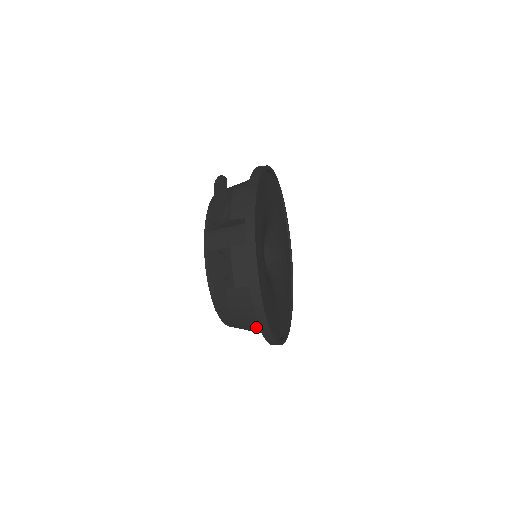
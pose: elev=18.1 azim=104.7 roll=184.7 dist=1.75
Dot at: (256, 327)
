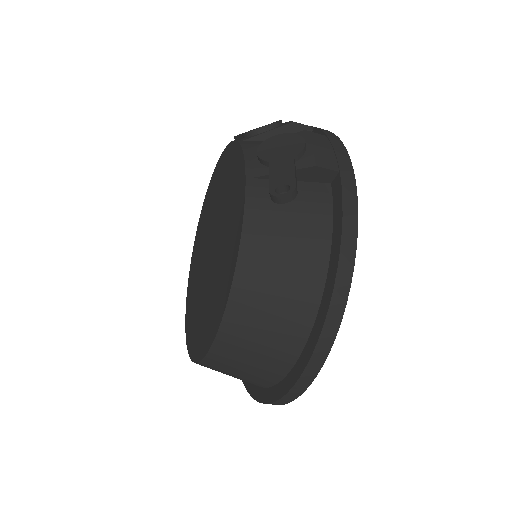
Dot at: (306, 285)
